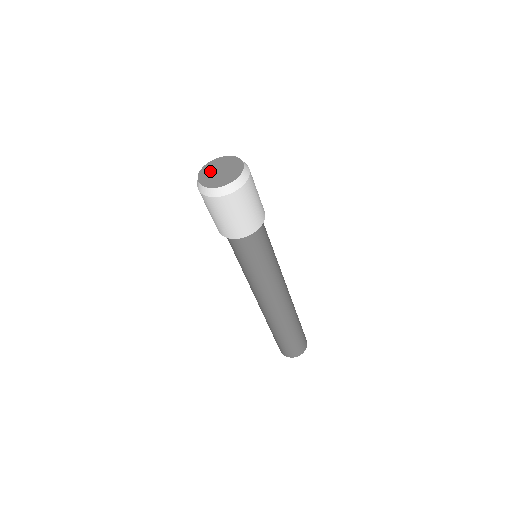
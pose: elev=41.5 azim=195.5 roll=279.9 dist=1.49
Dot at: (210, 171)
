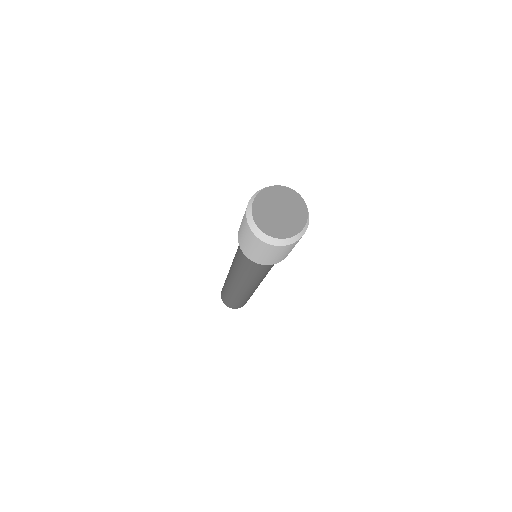
Dot at: (266, 212)
